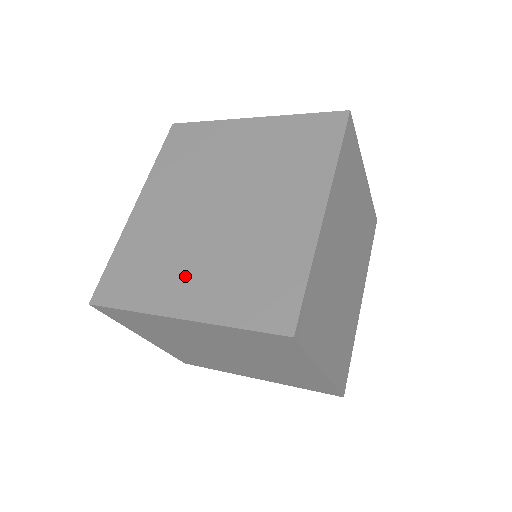
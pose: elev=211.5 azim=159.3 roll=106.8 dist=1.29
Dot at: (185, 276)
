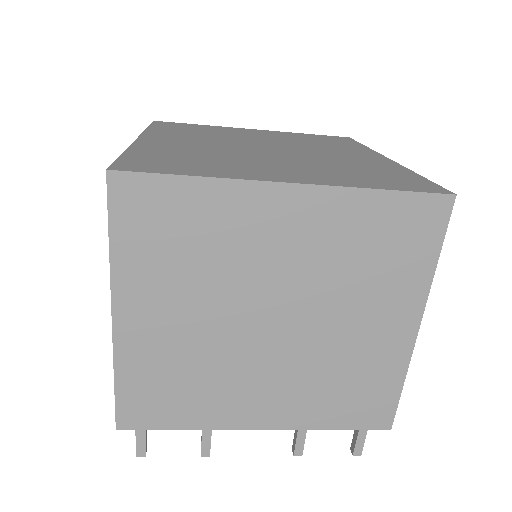
Dot at: (267, 167)
